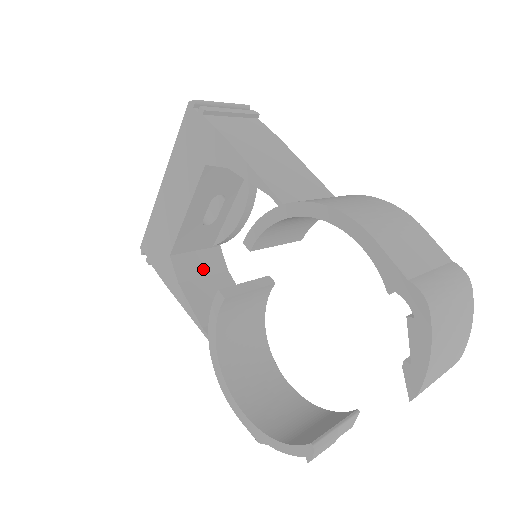
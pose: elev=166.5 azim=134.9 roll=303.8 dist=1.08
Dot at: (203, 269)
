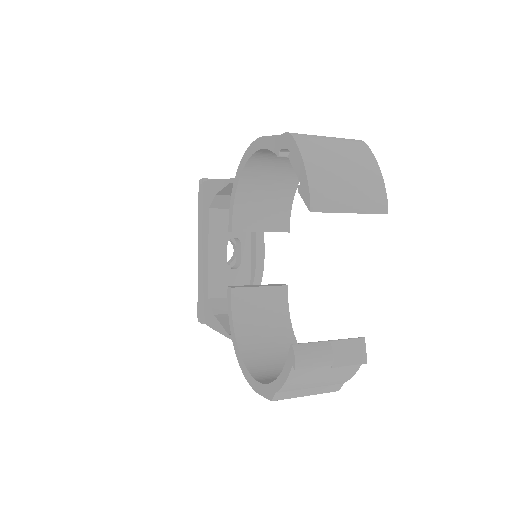
Dot at: occluded
